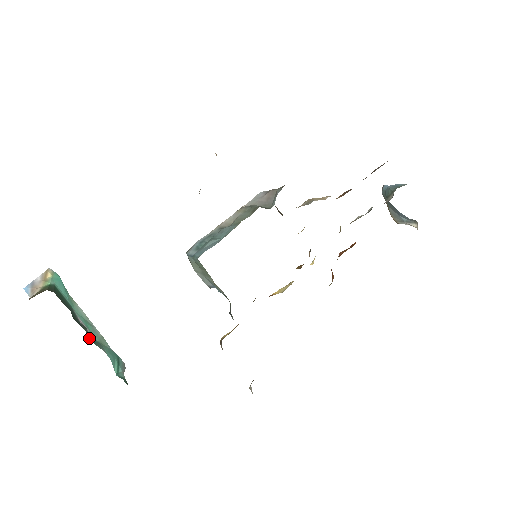
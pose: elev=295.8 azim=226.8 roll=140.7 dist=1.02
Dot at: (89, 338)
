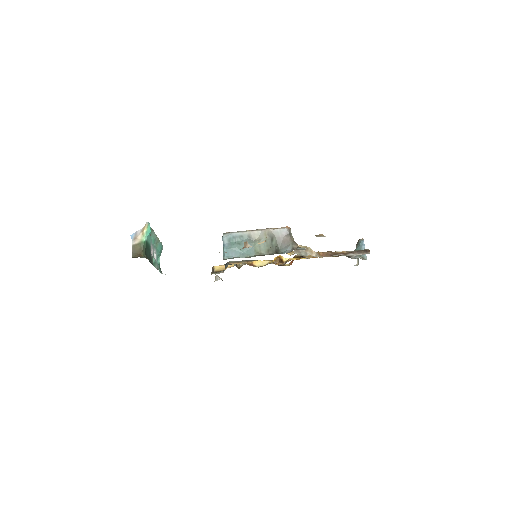
Dot at: occluded
